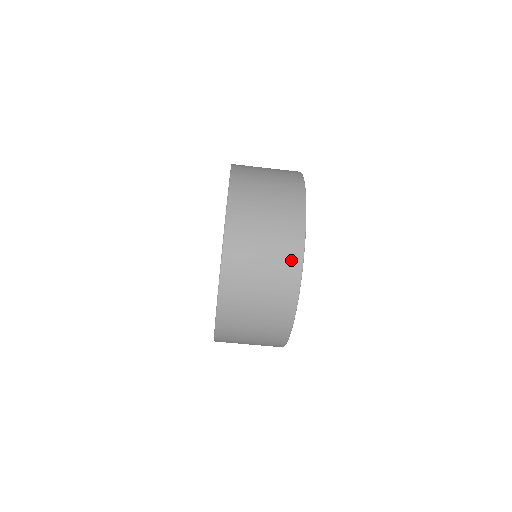
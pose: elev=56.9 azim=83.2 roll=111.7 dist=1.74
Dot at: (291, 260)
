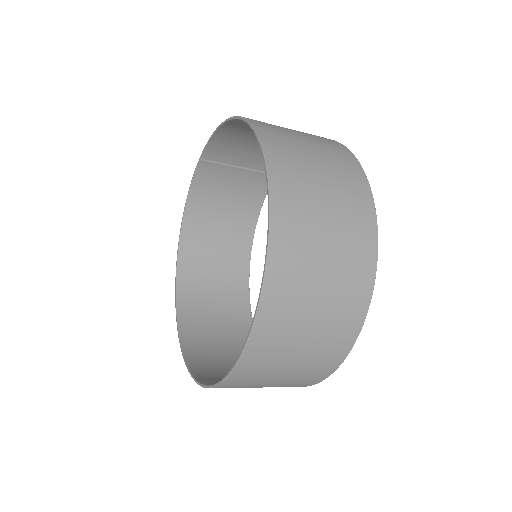
Dot at: (362, 265)
